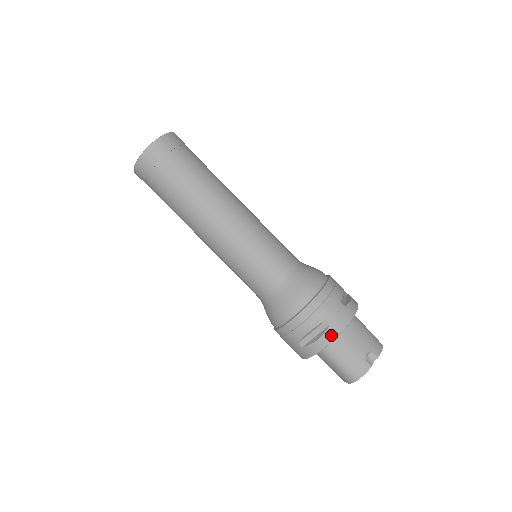
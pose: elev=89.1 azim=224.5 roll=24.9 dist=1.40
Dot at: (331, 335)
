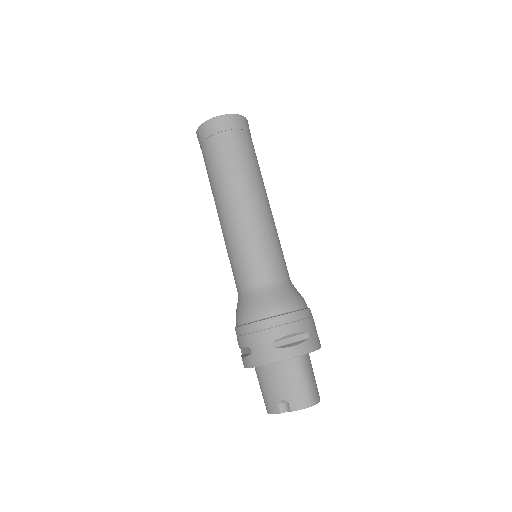
Dot at: (249, 362)
